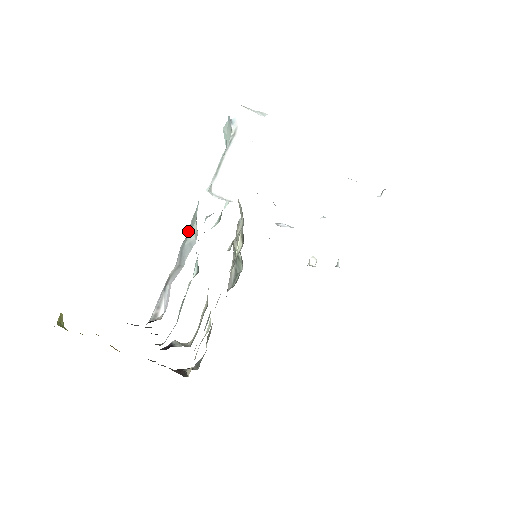
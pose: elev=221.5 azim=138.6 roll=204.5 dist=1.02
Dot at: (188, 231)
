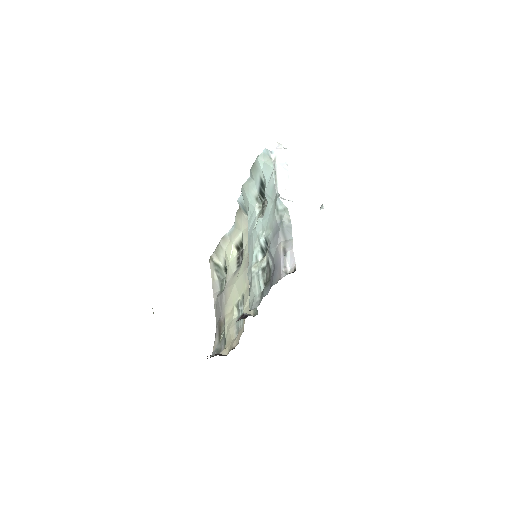
Dot at: (278, 220)
